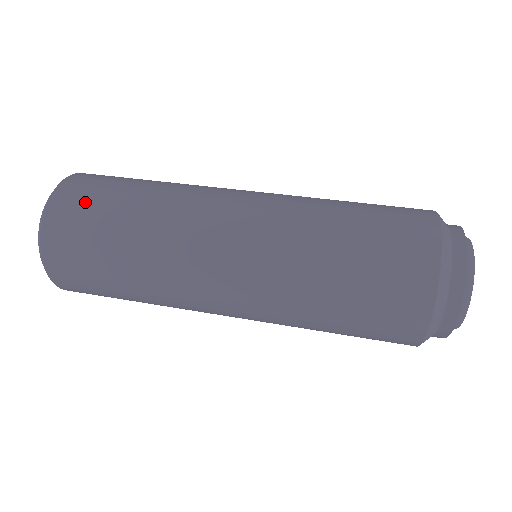
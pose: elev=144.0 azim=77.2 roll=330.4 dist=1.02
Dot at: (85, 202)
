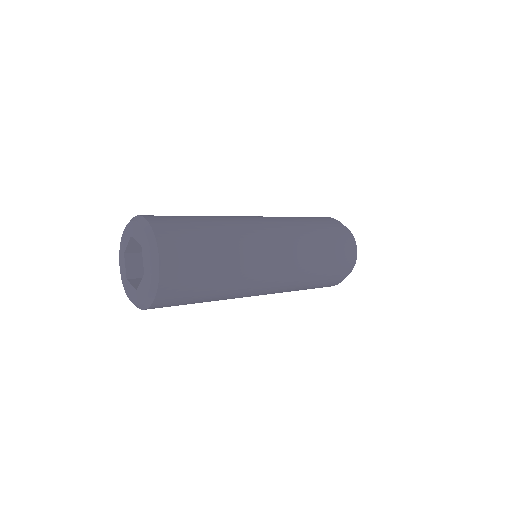
Dot at: (186, 251)
